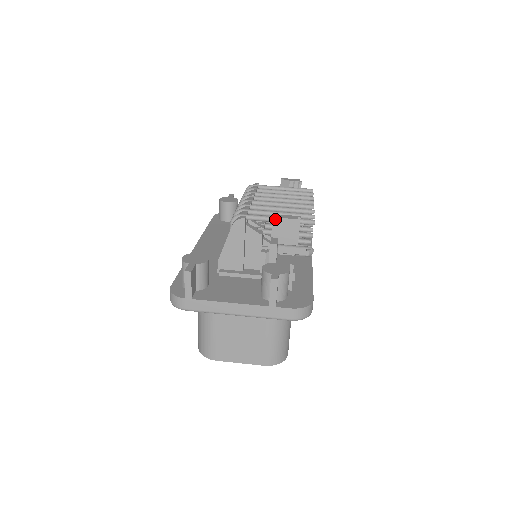
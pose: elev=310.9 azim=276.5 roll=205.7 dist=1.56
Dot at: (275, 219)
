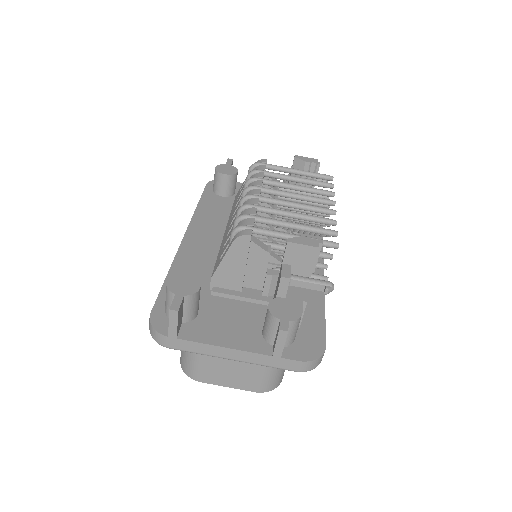
Dot at: (290, 244)
